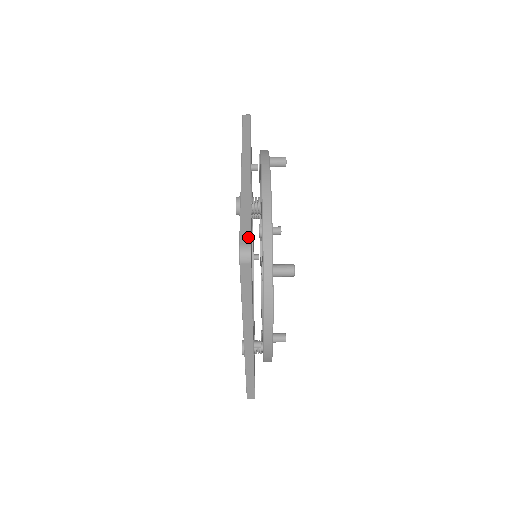
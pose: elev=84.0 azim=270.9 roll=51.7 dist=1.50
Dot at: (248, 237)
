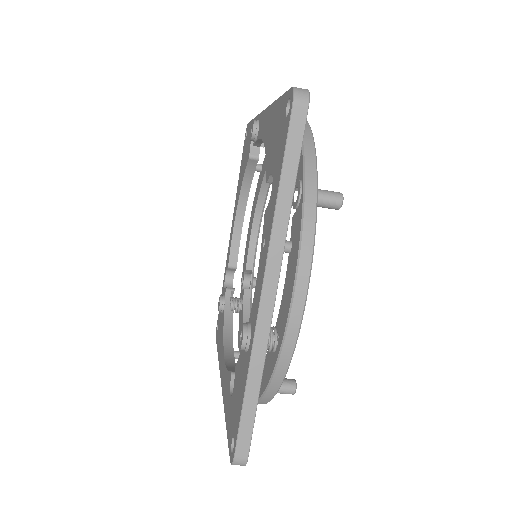
Dot at: (247, 447)
